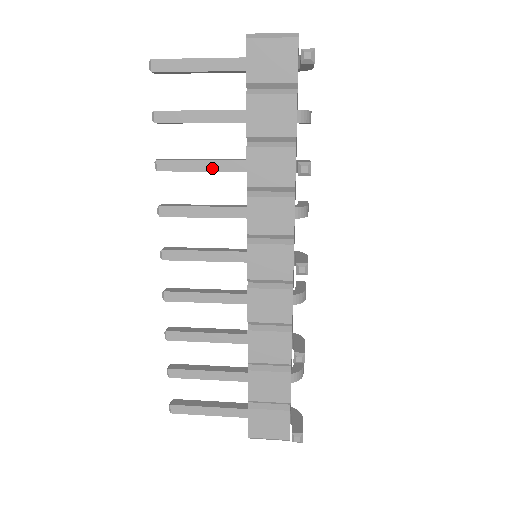
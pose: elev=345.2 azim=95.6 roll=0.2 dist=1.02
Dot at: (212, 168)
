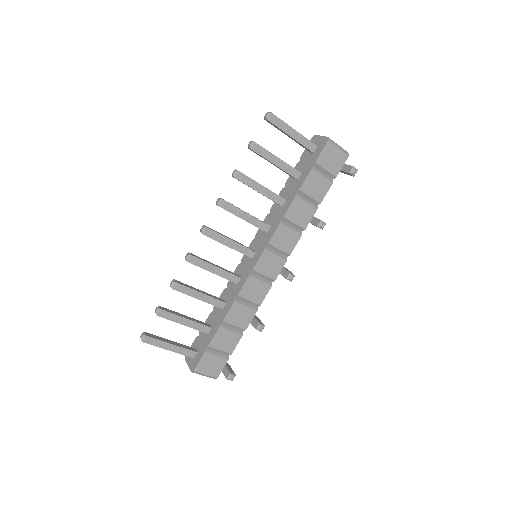
Dot at: (266, 194)
